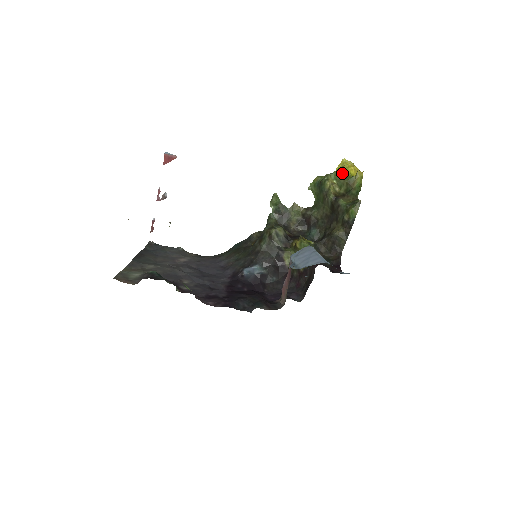
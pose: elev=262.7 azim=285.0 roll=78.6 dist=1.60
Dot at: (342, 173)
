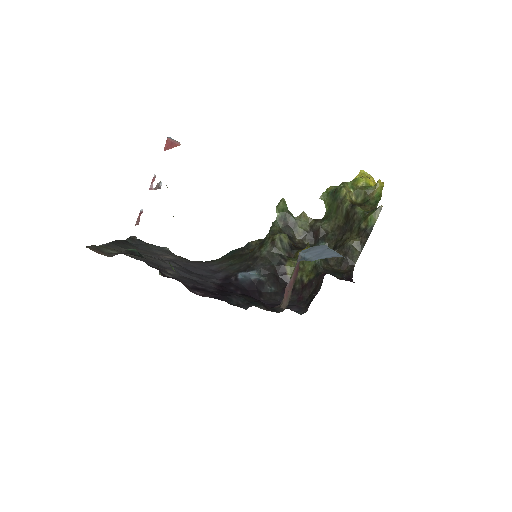
Dot at: (360, 182)
